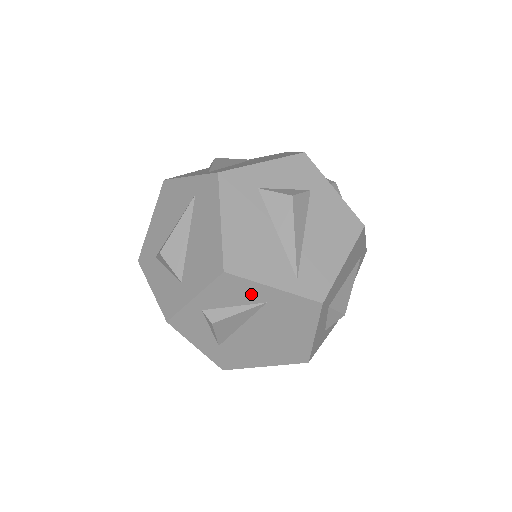
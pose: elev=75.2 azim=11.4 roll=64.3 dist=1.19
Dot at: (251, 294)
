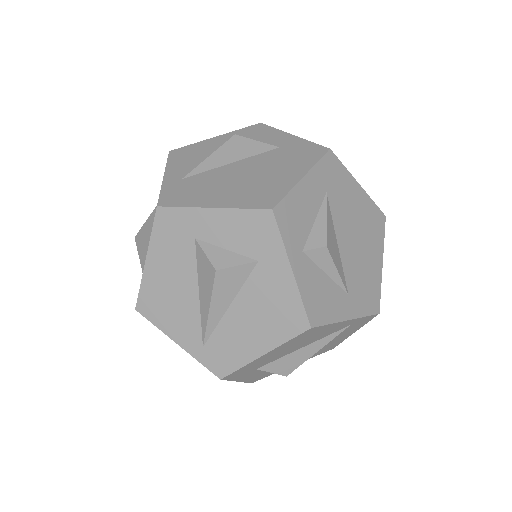
Dot at: occluded
